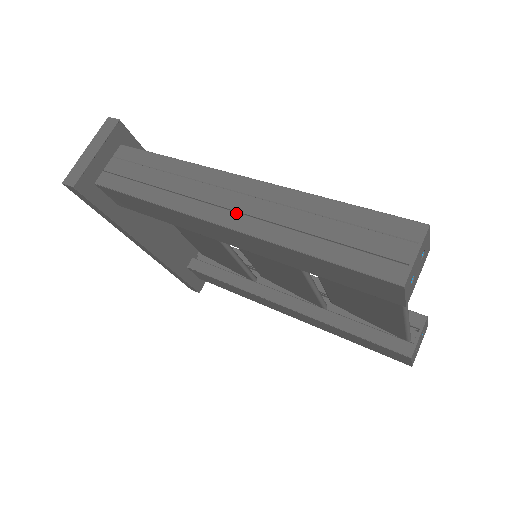
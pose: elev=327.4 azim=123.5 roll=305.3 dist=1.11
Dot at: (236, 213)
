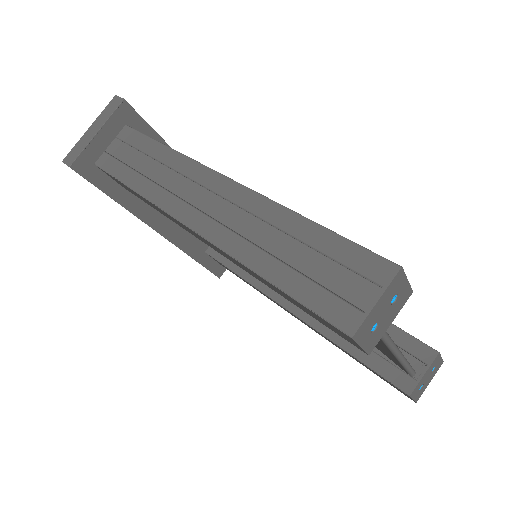
Dot at: (207, 217)
